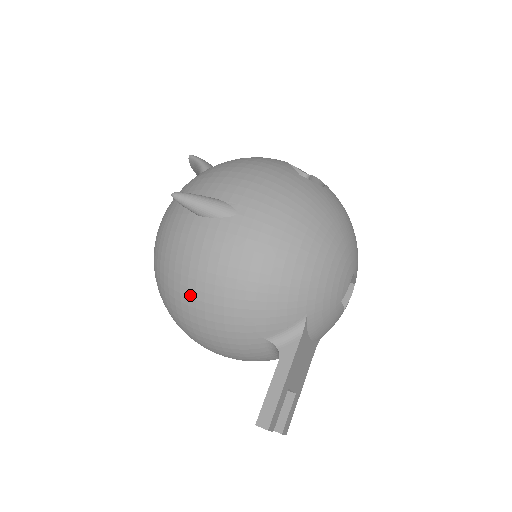
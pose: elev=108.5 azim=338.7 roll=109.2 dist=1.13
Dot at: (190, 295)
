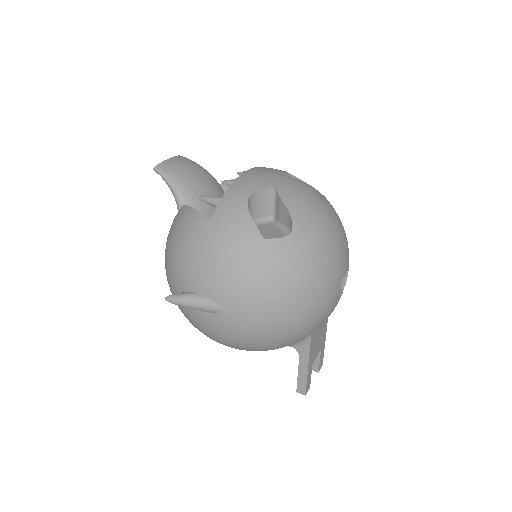
Dot at: occluded
